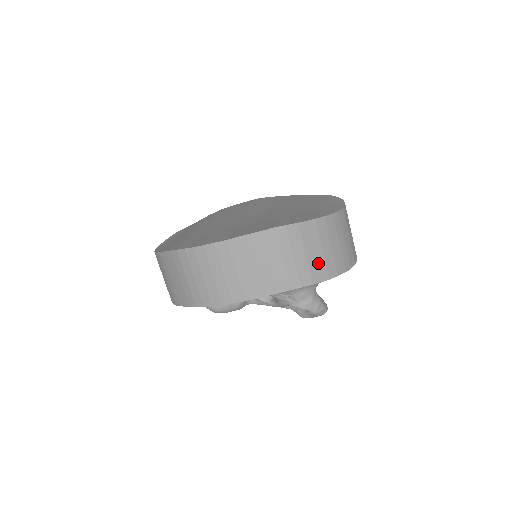
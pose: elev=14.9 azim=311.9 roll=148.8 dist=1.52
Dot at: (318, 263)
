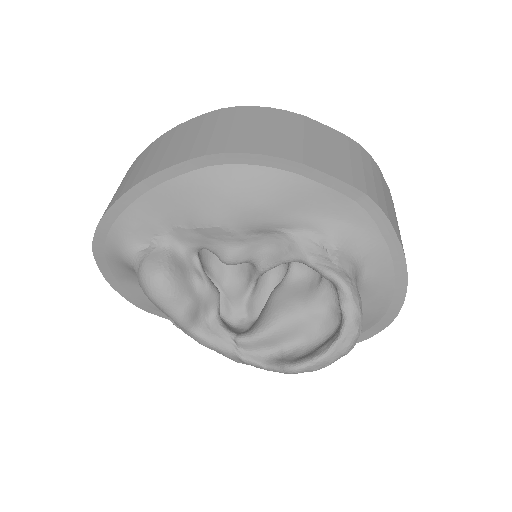
Dot at: (392, 216)
